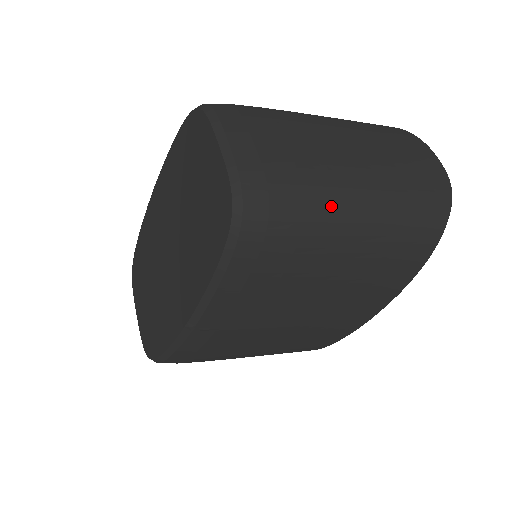
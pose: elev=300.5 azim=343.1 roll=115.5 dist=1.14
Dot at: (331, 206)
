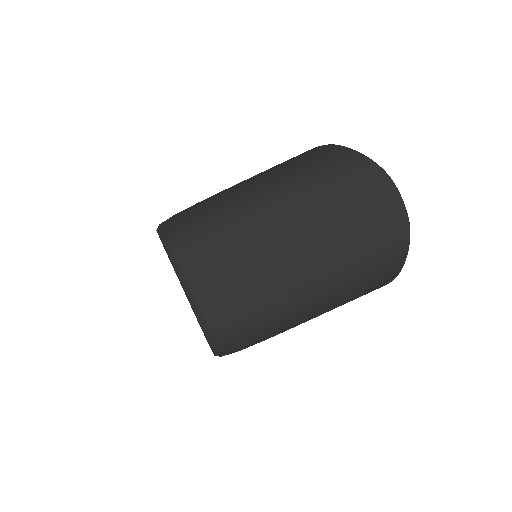
Dot at: (287, 313)
